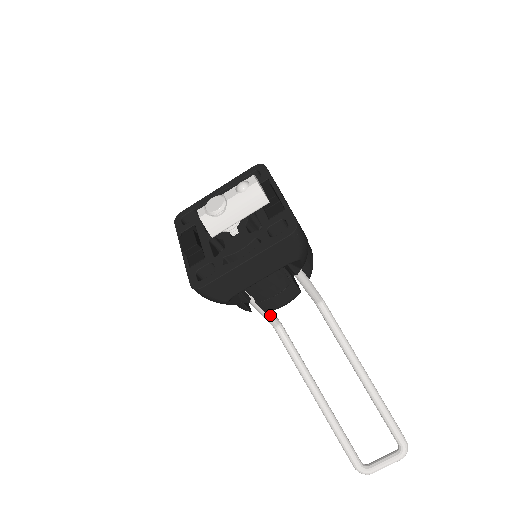
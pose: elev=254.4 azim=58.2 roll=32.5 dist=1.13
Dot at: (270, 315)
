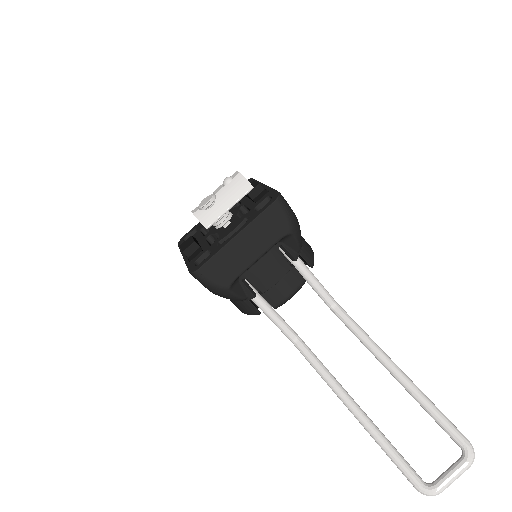
Dot at: (284, 323)
